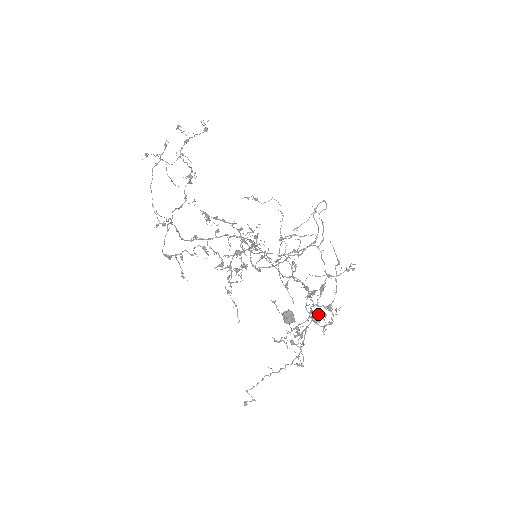
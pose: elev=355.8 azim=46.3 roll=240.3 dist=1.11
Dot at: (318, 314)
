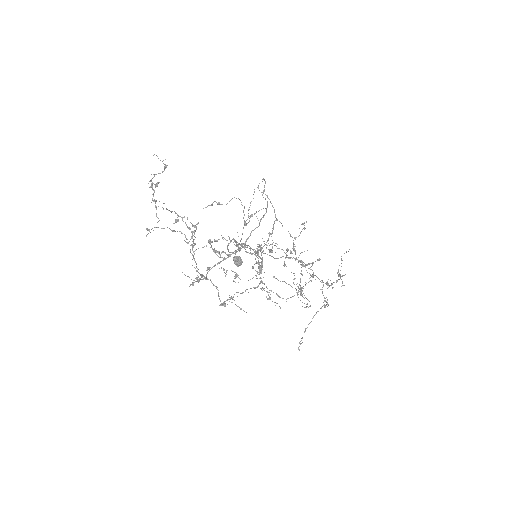
Dot at: occluded
